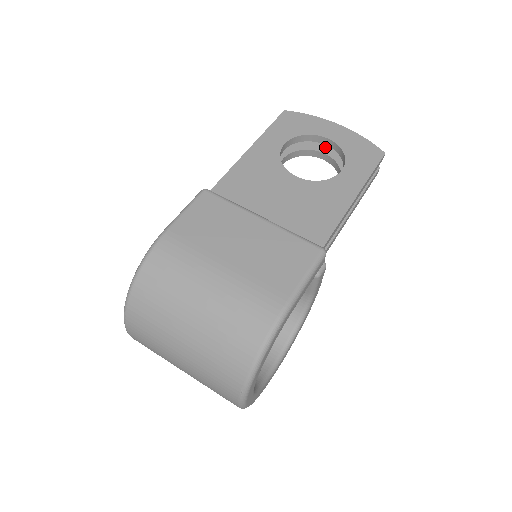
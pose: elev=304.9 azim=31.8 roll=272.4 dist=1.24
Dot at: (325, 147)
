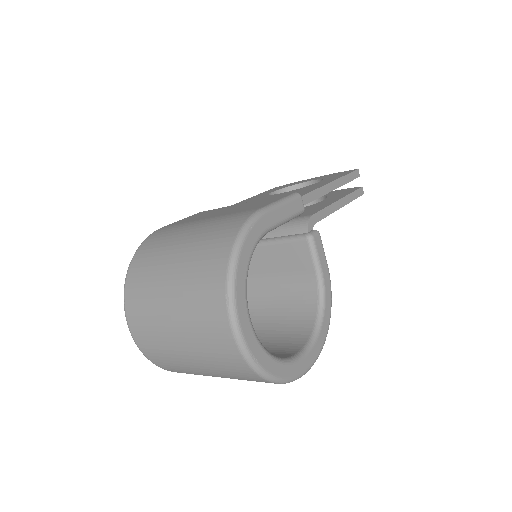
Dot at: occluded
